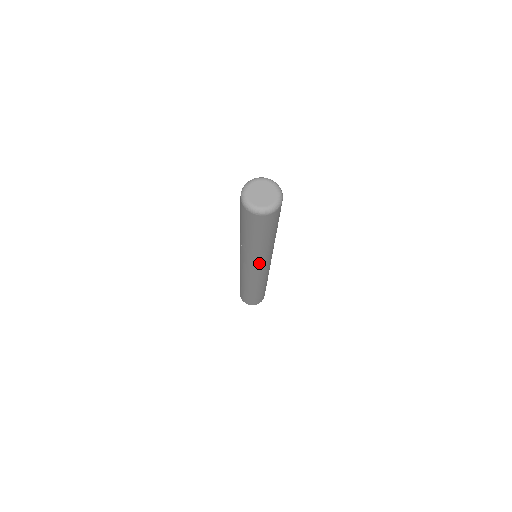
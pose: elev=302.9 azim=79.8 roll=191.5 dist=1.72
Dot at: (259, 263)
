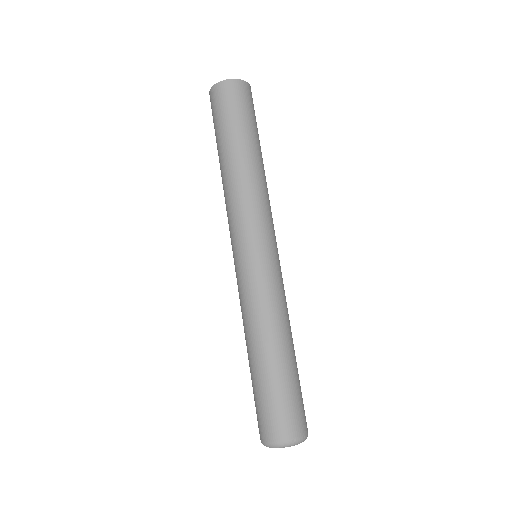
Dot at: occluded
